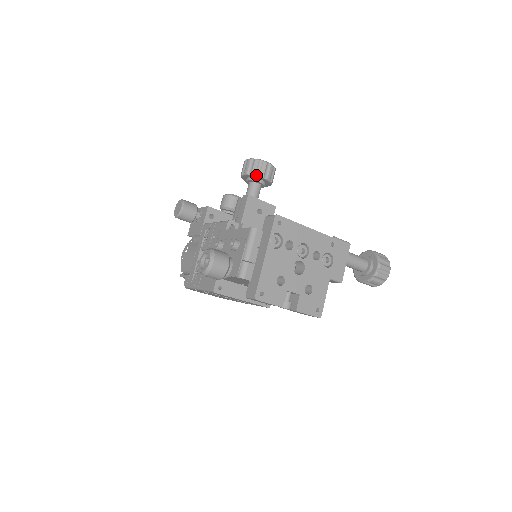
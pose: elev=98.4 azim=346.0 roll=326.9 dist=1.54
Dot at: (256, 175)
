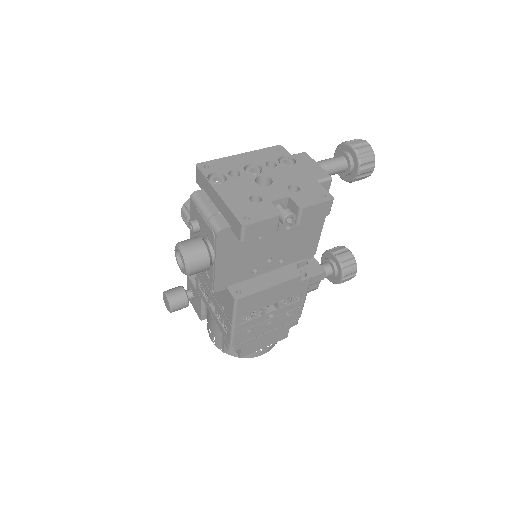
Dot at: occluded
